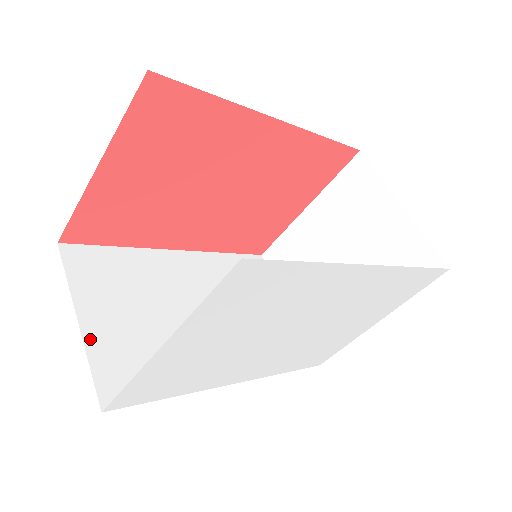
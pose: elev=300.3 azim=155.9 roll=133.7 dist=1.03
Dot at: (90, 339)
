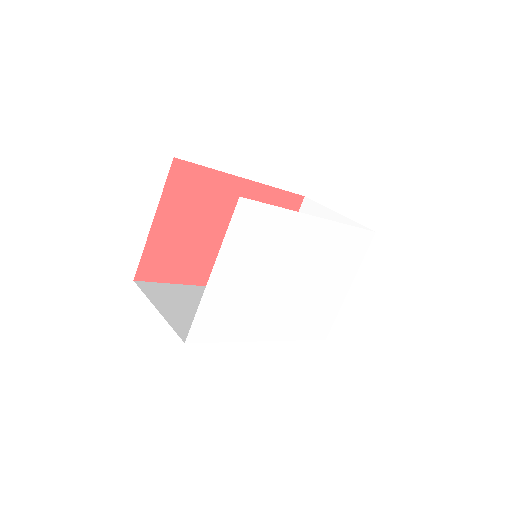
Dot at: (167, 317)
